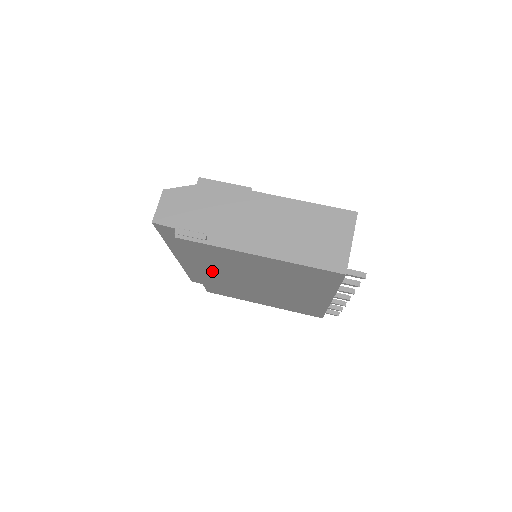
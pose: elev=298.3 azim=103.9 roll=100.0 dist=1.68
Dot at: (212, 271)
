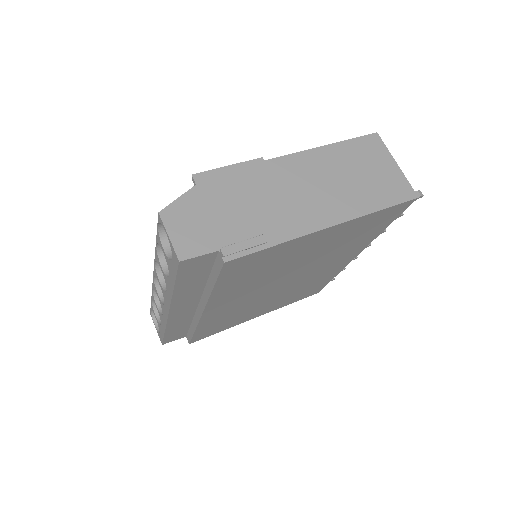
Dot at: (230, 299)
